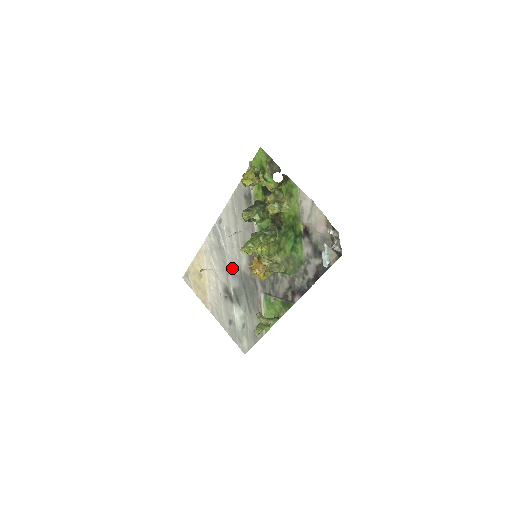
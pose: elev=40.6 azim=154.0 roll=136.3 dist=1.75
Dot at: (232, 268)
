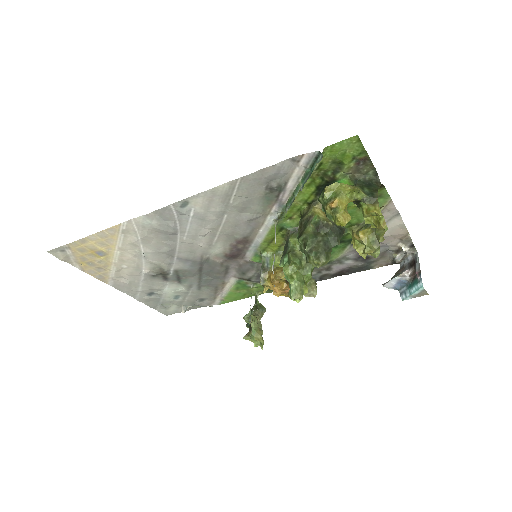
Dot at: (185, 253)
